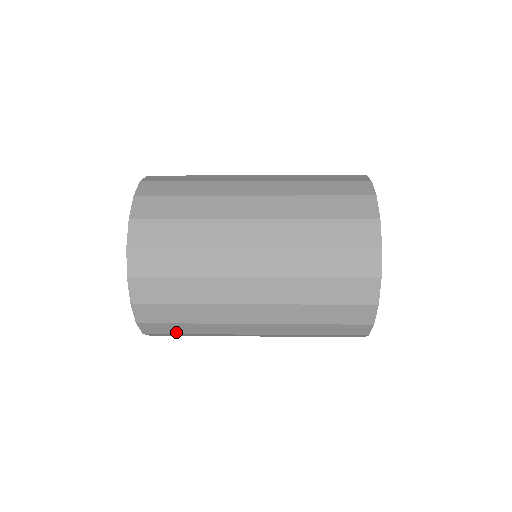
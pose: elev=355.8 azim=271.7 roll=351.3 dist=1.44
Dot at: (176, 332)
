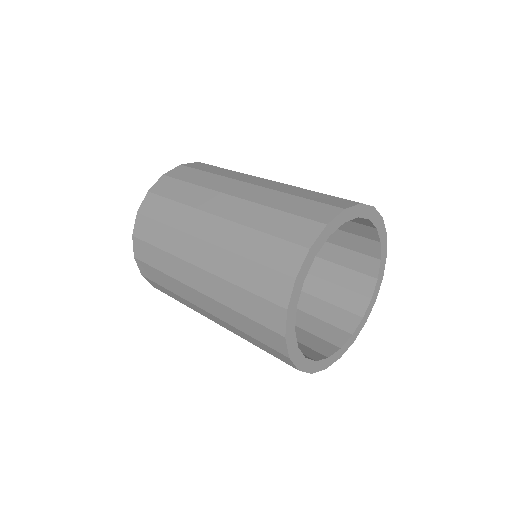
Dot at: occluded
